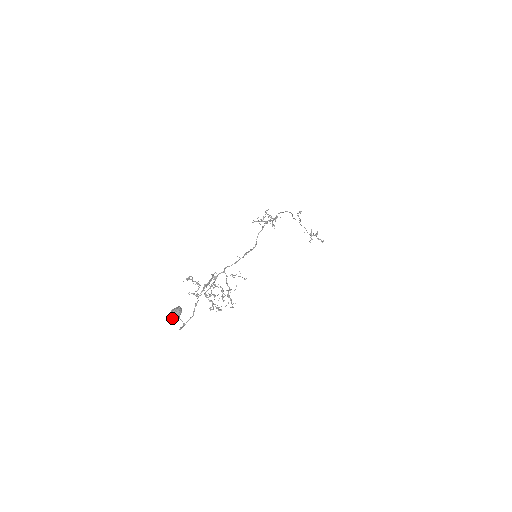
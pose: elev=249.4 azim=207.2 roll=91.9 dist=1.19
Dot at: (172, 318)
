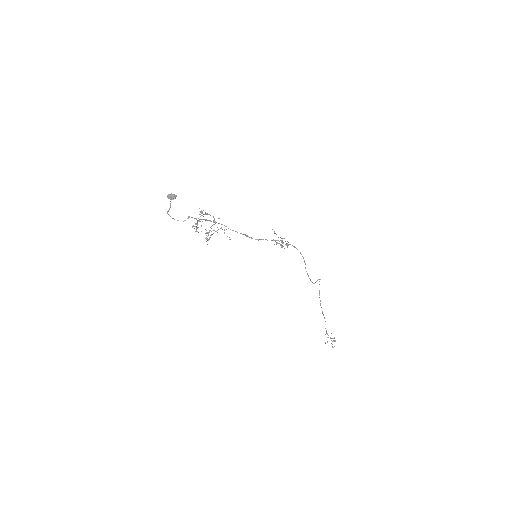
Dot at: (168, 195)
